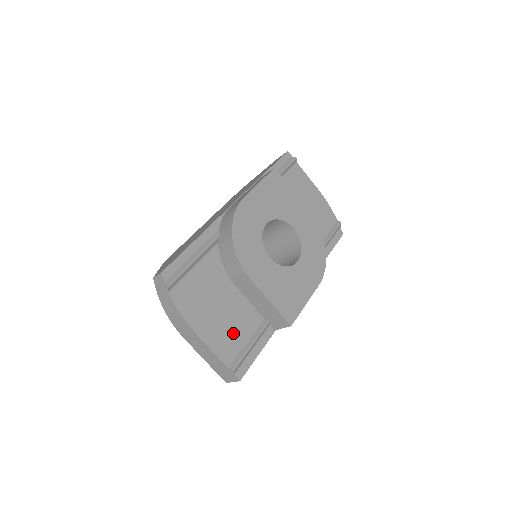
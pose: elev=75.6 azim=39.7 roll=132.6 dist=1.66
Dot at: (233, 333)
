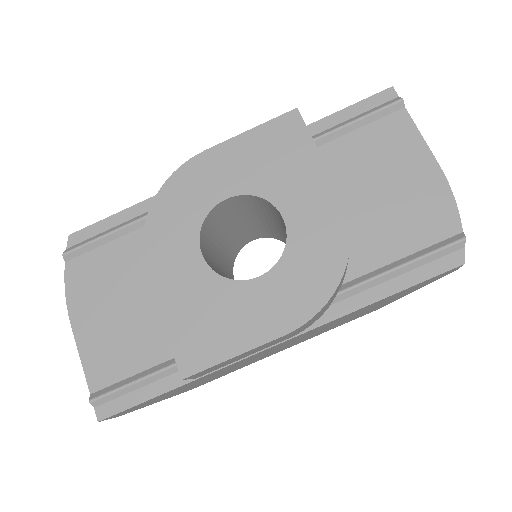
Dot at: (124, 350)
